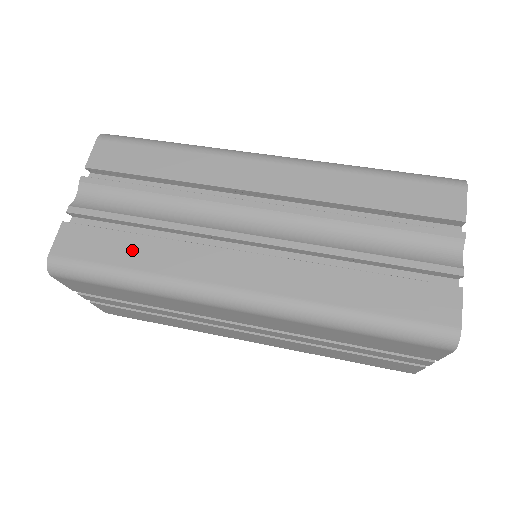
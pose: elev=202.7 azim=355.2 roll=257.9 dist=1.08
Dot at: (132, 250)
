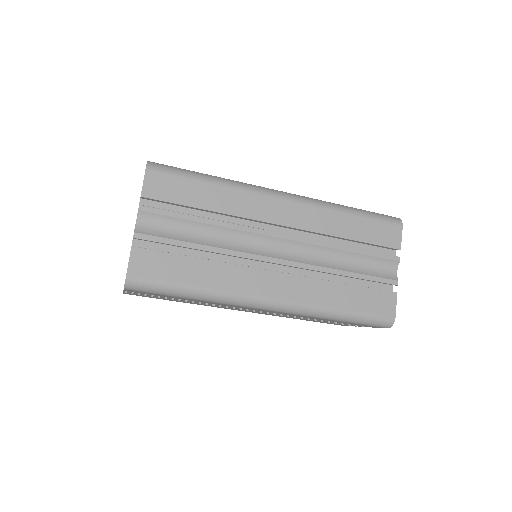
Dot at: (194, 271)
